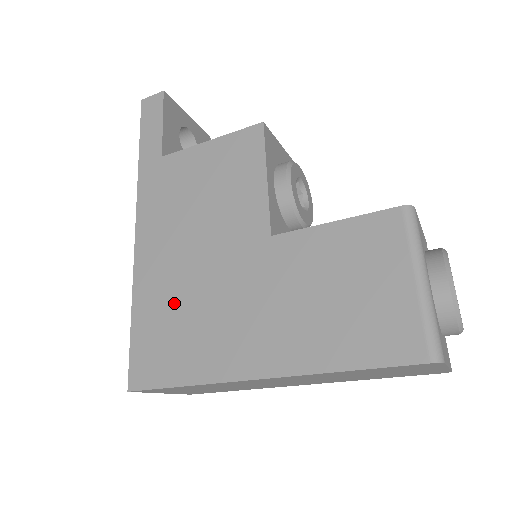
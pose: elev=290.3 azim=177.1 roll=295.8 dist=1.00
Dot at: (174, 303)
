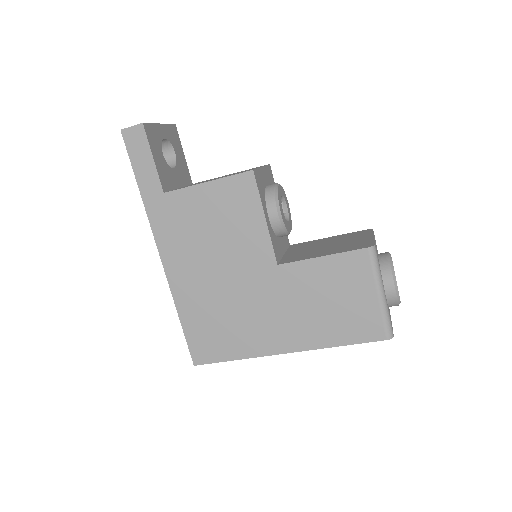
Dot at: (212, 310)
